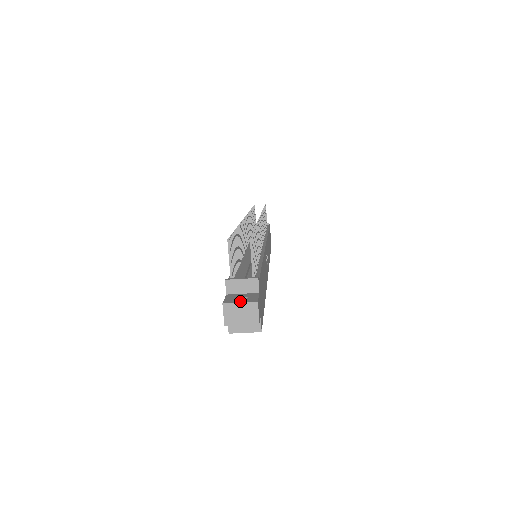
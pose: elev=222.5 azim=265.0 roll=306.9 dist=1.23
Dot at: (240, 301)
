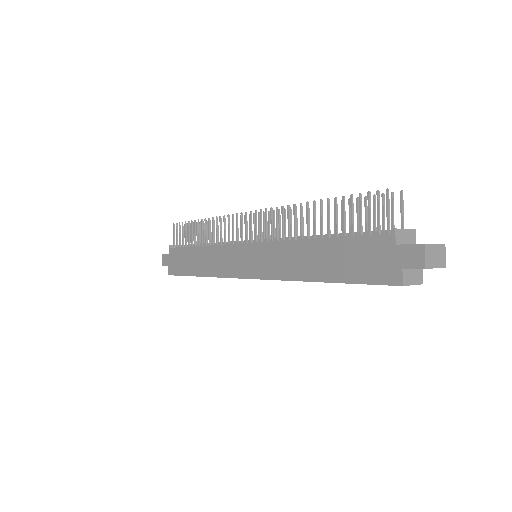
Dot at: occluded
